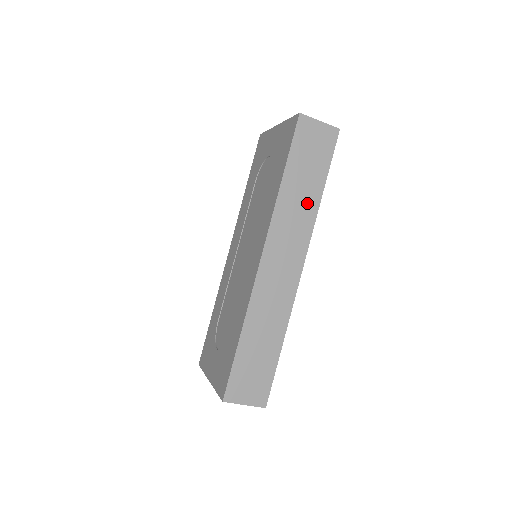
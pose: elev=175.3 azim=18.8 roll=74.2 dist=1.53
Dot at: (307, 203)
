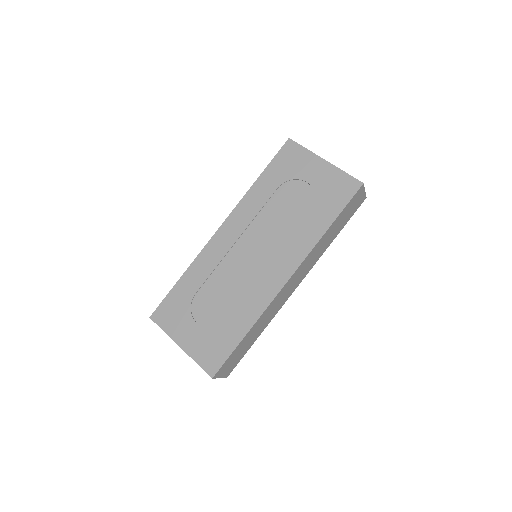
Dot at: (326, 245)
